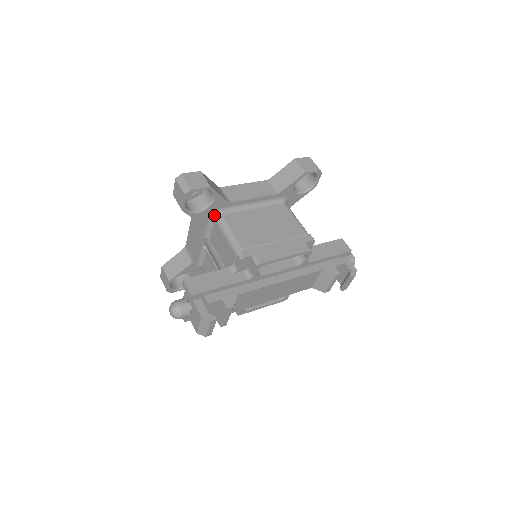
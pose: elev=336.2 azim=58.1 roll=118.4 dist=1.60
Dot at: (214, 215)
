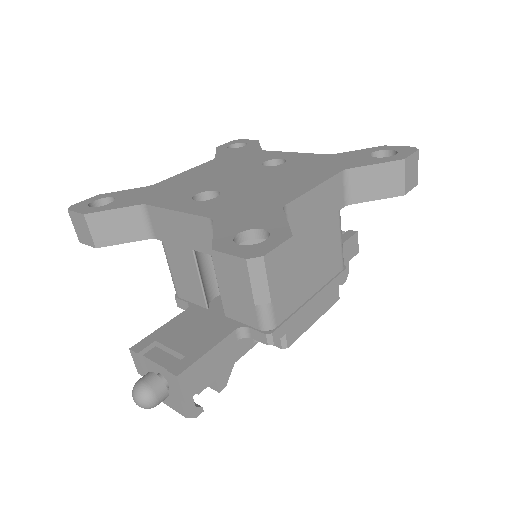
Dot at: occluded
